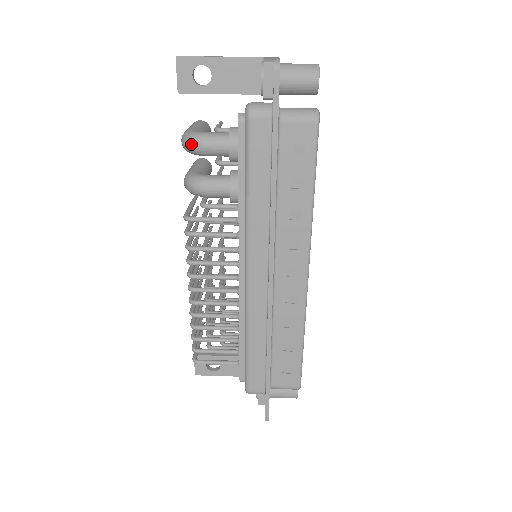
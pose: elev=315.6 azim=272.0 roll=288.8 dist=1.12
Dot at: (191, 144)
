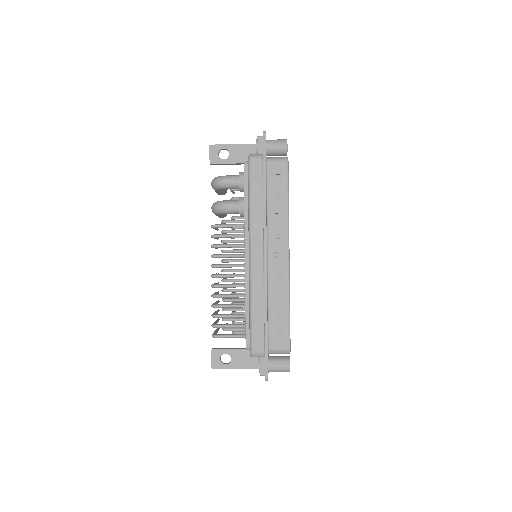
Dot at: (217, 181)
